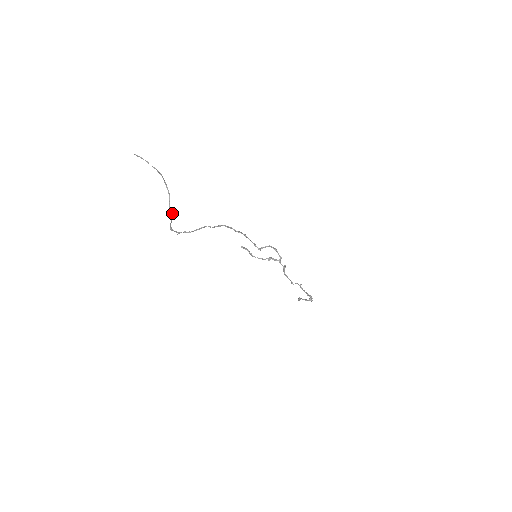
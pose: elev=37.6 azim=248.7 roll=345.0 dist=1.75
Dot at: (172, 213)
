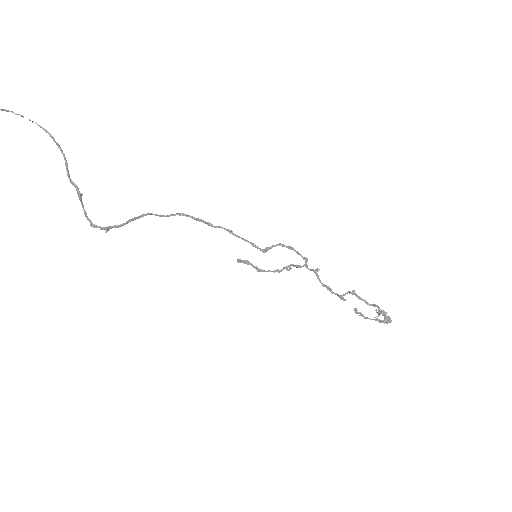
Dot at: (74, 184)
